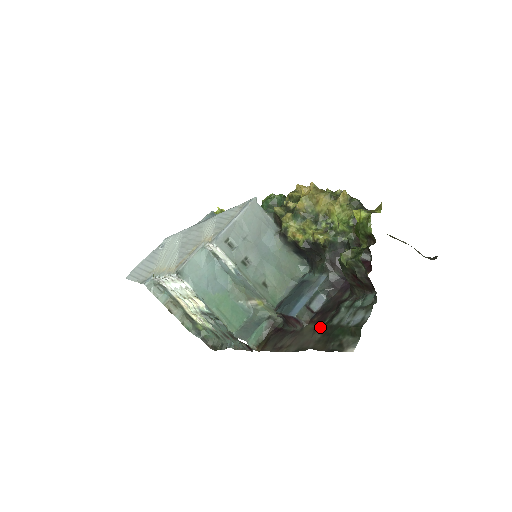
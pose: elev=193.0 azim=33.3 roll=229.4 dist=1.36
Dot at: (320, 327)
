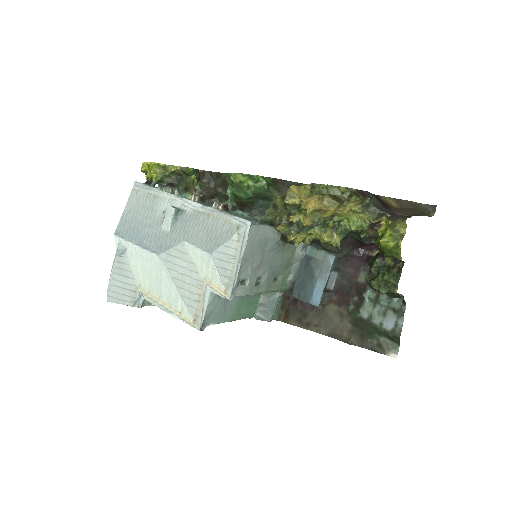
Dot at: (346, 314)
